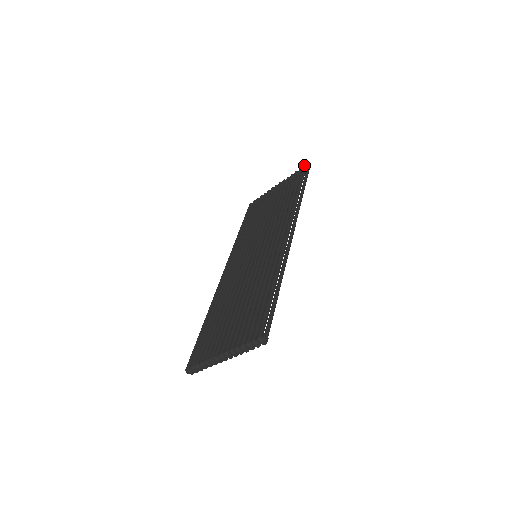
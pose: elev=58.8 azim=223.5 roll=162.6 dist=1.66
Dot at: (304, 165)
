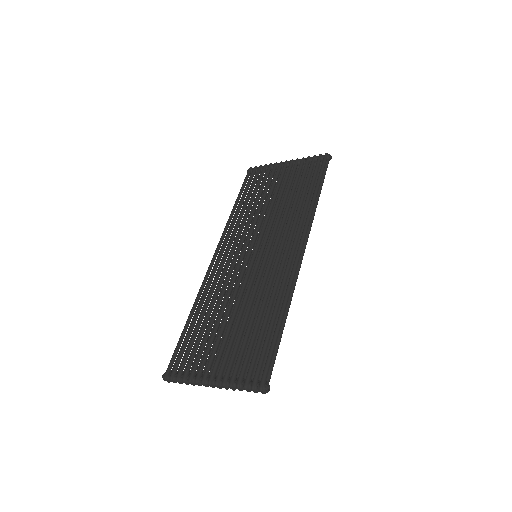
Dot at: (326, 153)
